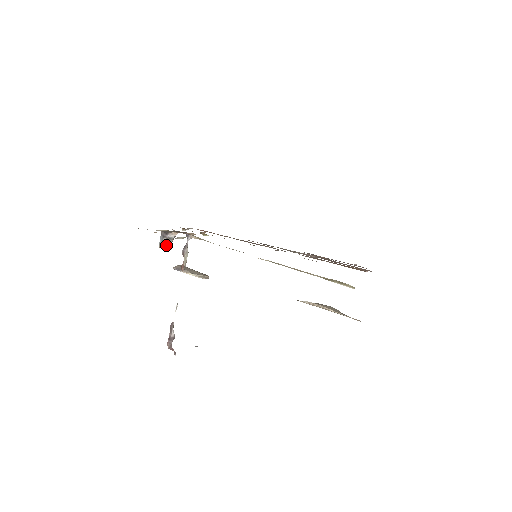
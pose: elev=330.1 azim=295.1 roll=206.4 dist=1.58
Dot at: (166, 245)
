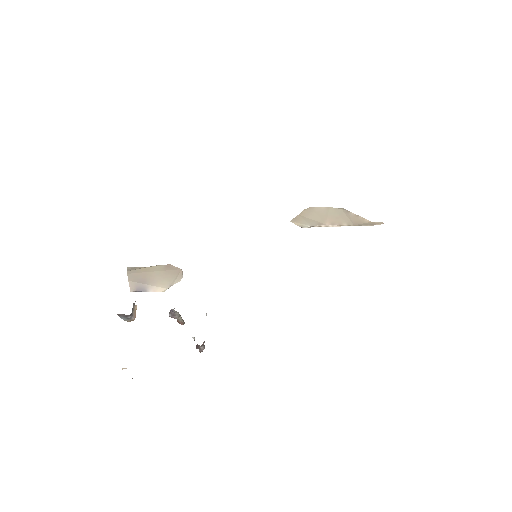
Dot at: (133, 315)
